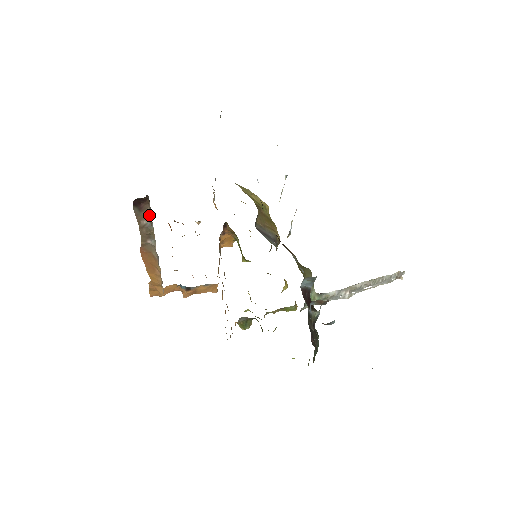
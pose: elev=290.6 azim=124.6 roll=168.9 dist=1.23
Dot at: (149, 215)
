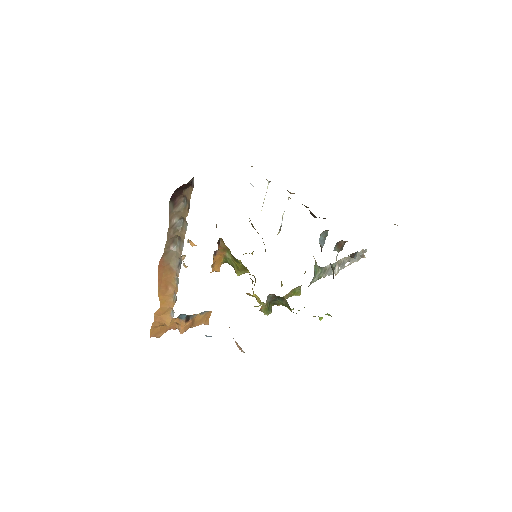
Dot at: (182, 209)
